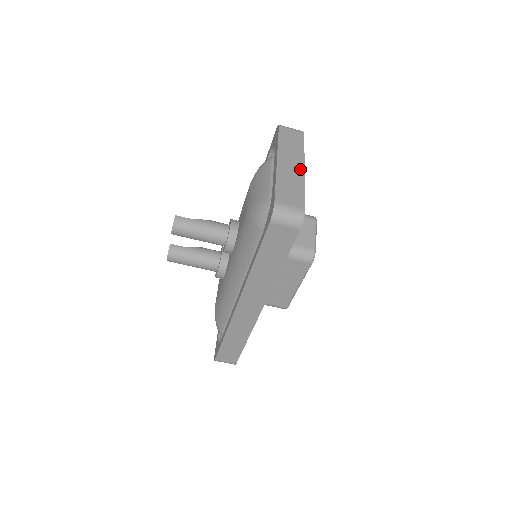
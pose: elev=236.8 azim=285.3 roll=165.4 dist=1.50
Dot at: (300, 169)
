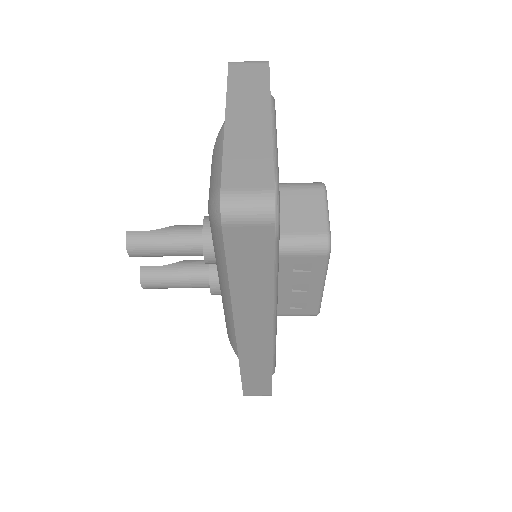
Dot at: (264, 122)
